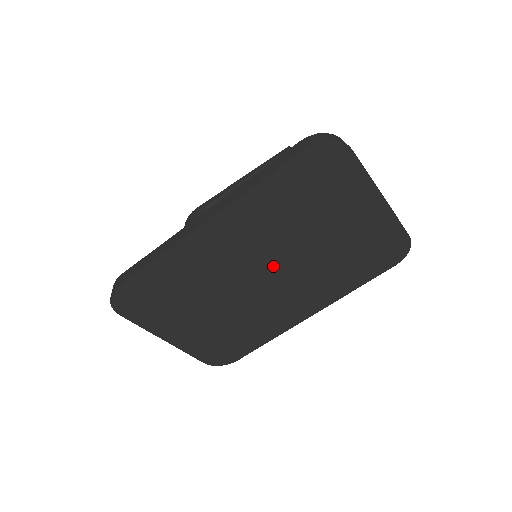
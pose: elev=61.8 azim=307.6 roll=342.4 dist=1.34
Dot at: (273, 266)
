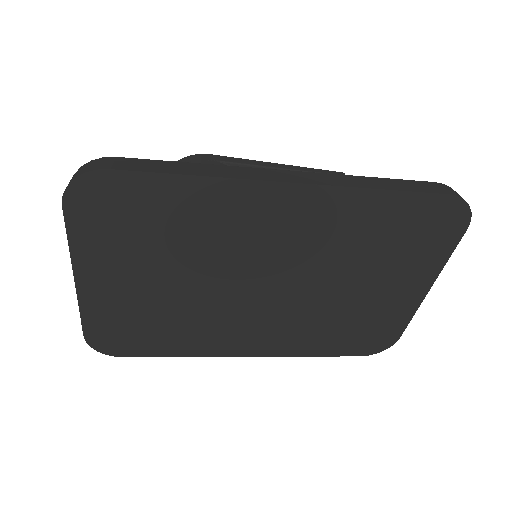
Dot at: (284, 282)
